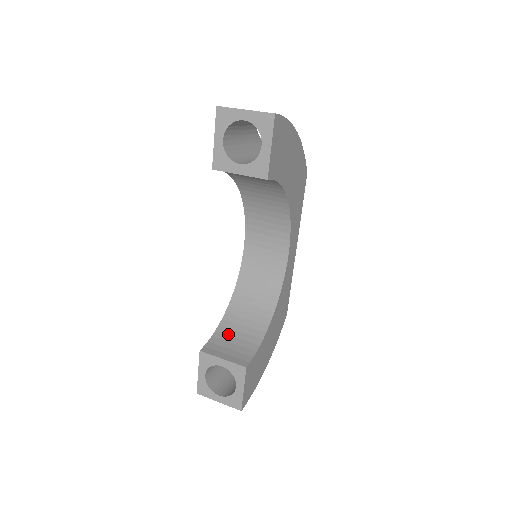
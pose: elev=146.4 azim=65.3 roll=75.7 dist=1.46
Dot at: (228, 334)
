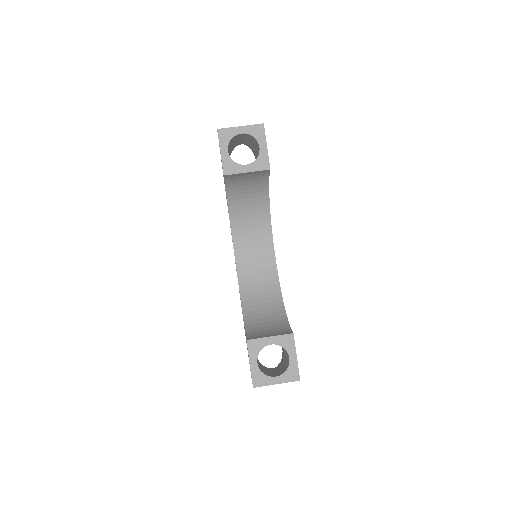
Dot at: (257, 327)
